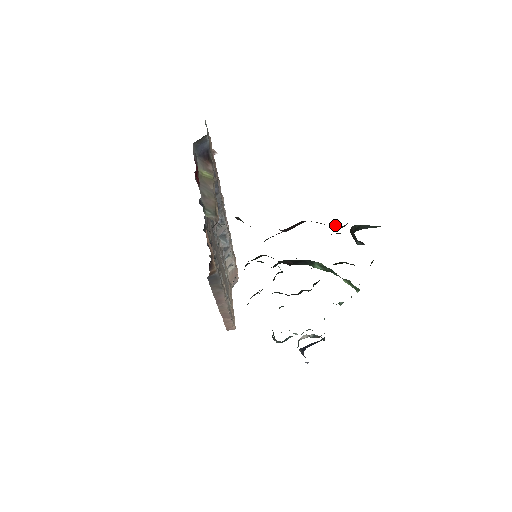
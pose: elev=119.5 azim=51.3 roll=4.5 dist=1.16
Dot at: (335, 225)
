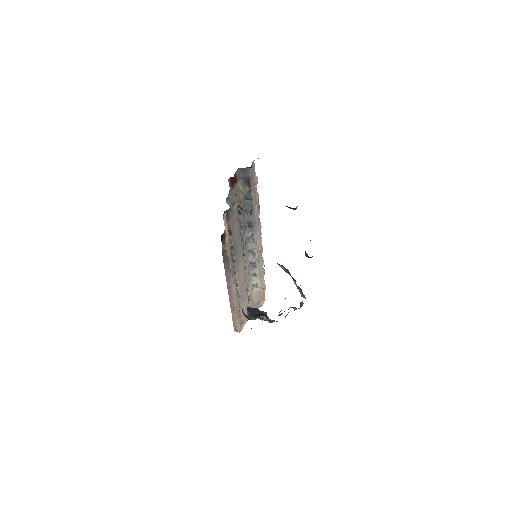
Dot at: occluded
